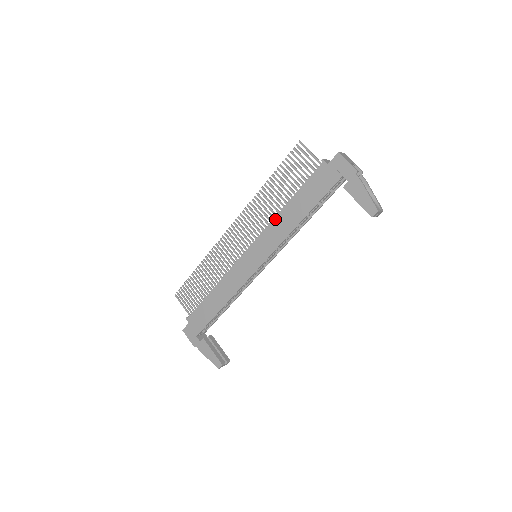
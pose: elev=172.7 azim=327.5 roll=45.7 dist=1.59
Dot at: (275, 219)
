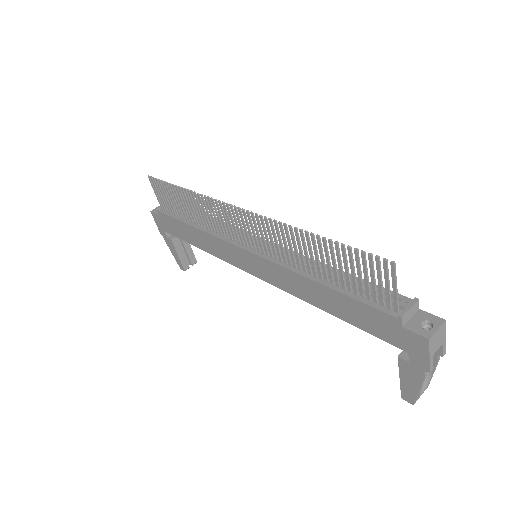
Dot at: (295, 274)
